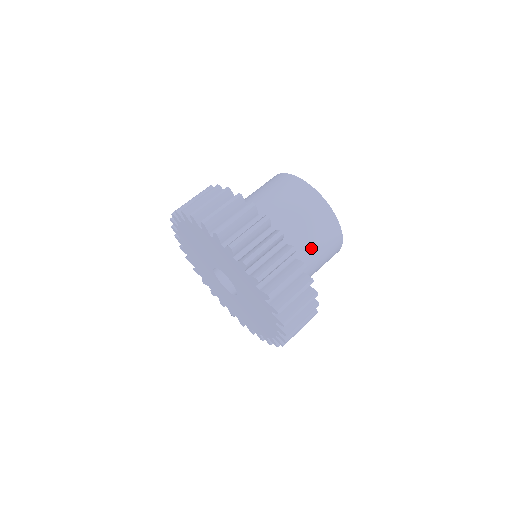
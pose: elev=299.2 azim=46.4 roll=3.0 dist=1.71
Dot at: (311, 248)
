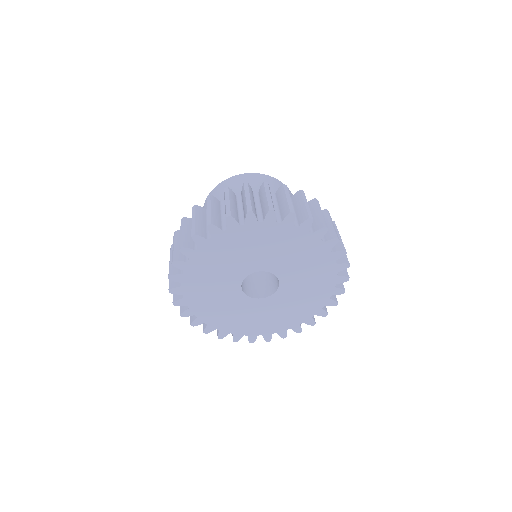
Dot at: occluded
